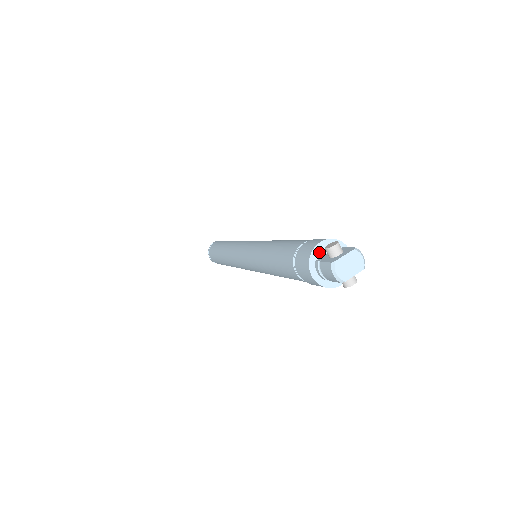
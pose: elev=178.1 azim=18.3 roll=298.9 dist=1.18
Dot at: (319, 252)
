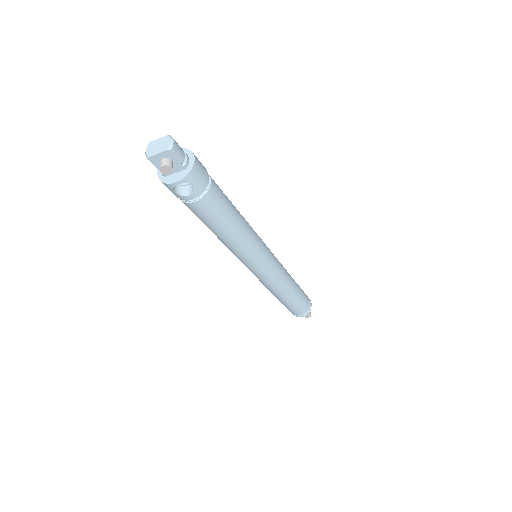
Dot at: occluded
